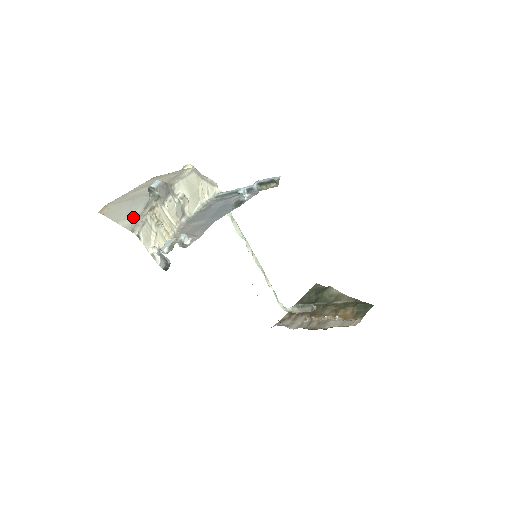
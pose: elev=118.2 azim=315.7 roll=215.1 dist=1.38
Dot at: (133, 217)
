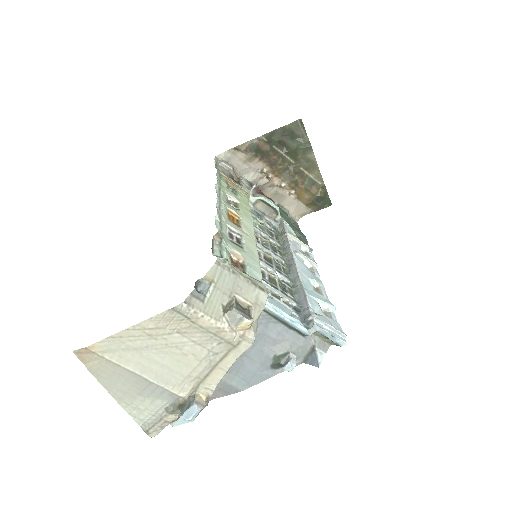
Dot at: (147, 413)
